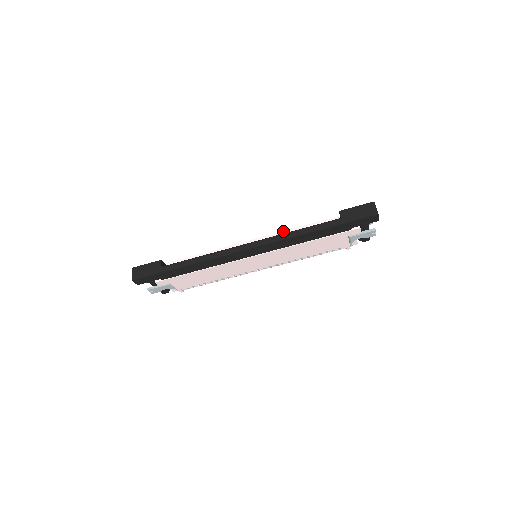
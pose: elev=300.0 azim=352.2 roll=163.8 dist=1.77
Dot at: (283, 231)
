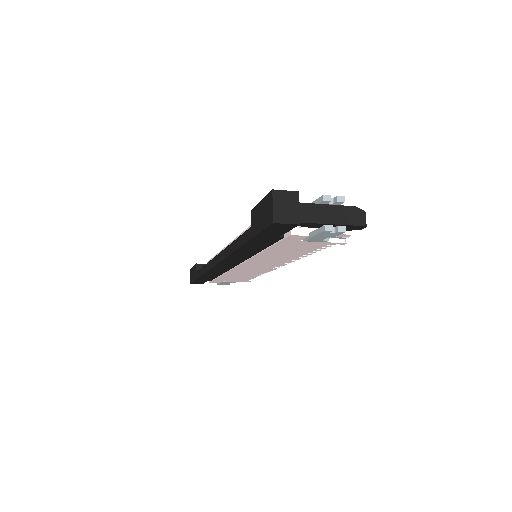
Dot at: (241, 233)
